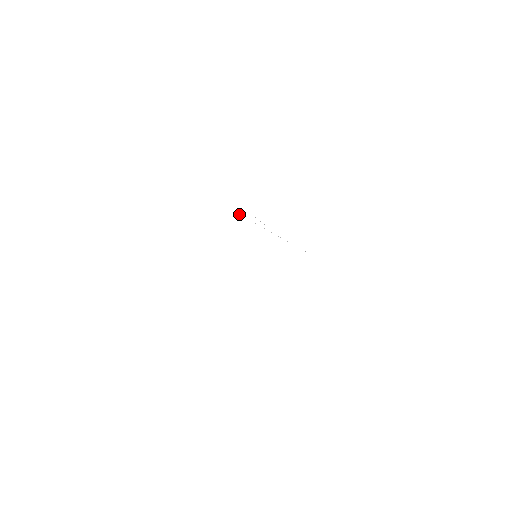
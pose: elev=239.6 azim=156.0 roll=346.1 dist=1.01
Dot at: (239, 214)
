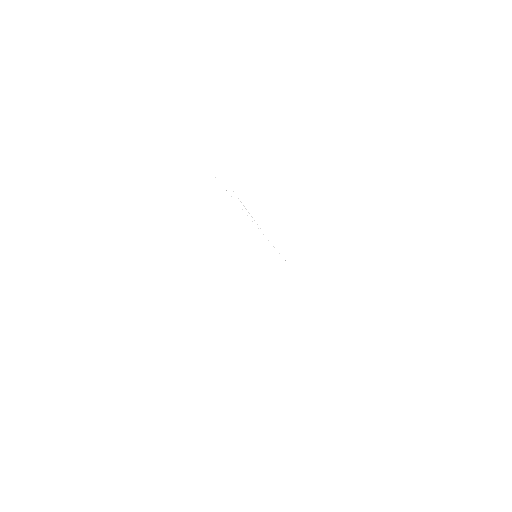
Dot at: occluded
